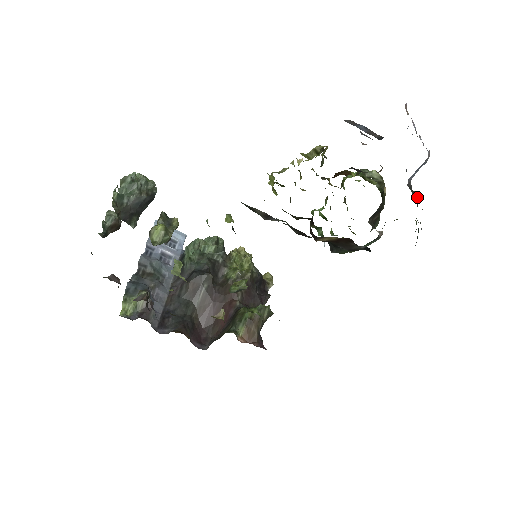
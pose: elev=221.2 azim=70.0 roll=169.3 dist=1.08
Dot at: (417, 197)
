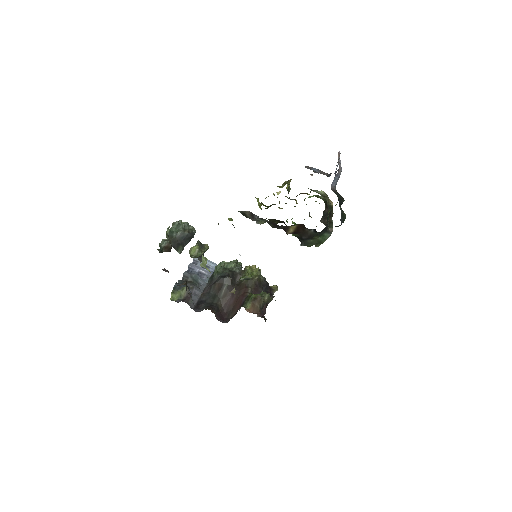
Dot at: (341, 197)
